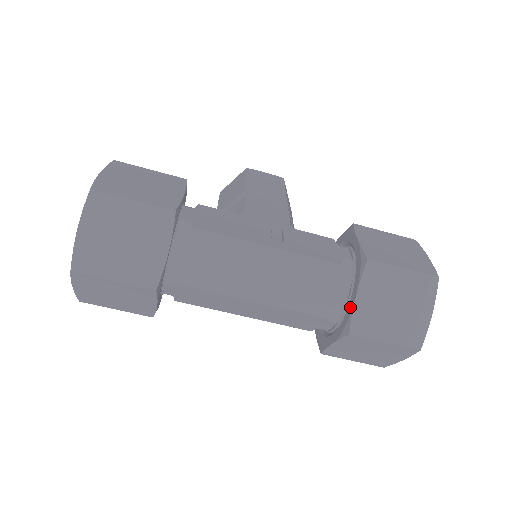
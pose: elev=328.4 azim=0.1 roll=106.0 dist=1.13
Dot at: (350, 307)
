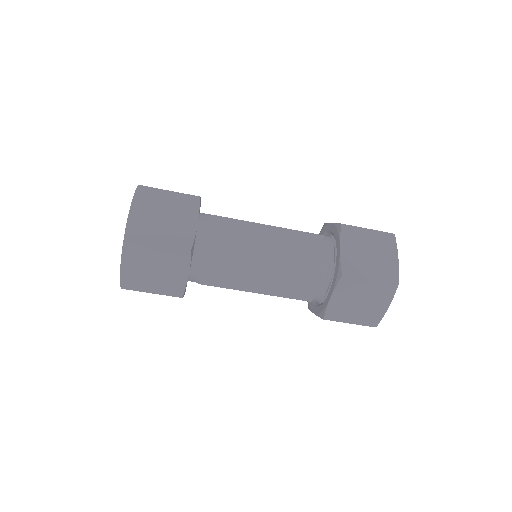
Dot at: (338, 259)
